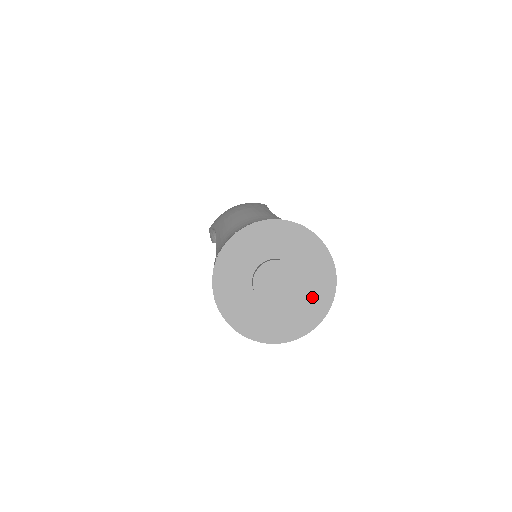
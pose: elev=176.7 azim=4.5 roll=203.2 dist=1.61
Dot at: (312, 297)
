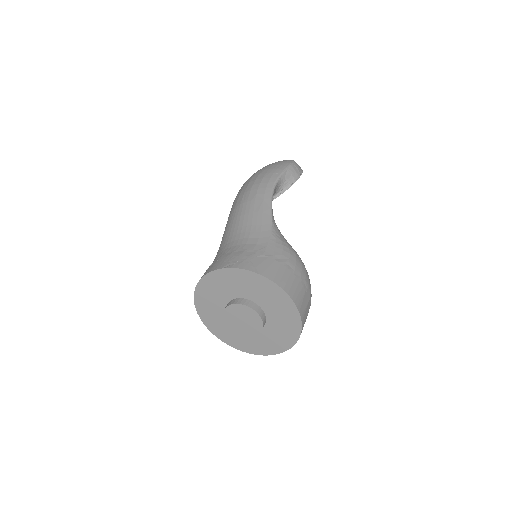
Dot at: (281, 327)
